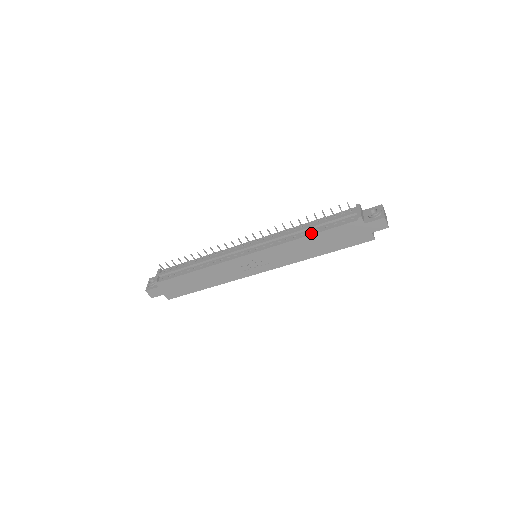
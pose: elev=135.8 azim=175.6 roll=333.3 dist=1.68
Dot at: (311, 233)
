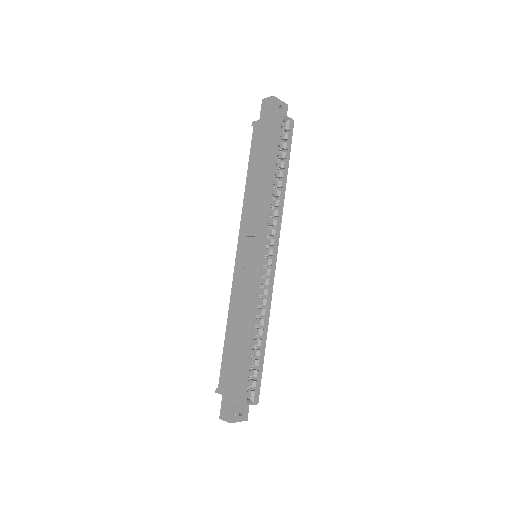
Dot at: (248, 178)
